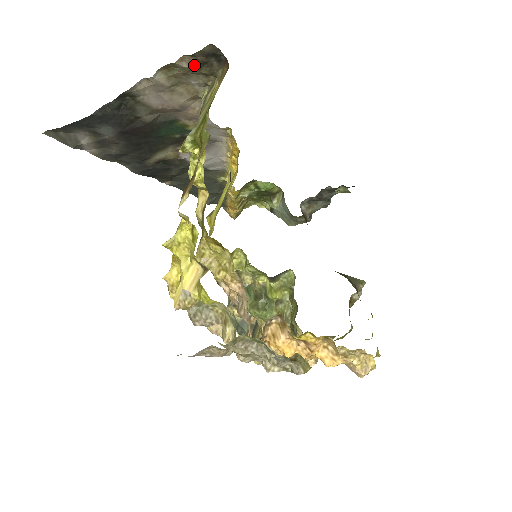
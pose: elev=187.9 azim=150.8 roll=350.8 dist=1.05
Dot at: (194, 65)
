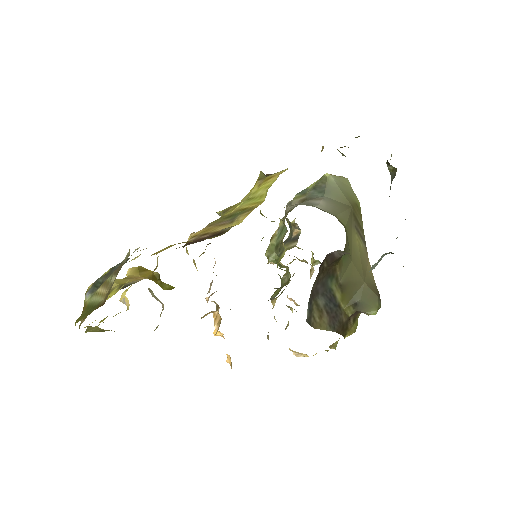
Dot at: occluded
